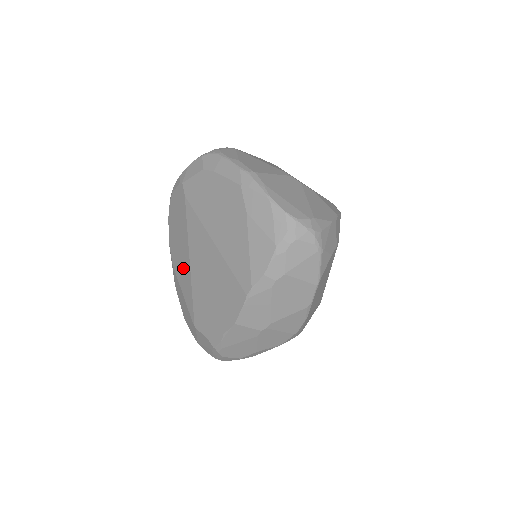
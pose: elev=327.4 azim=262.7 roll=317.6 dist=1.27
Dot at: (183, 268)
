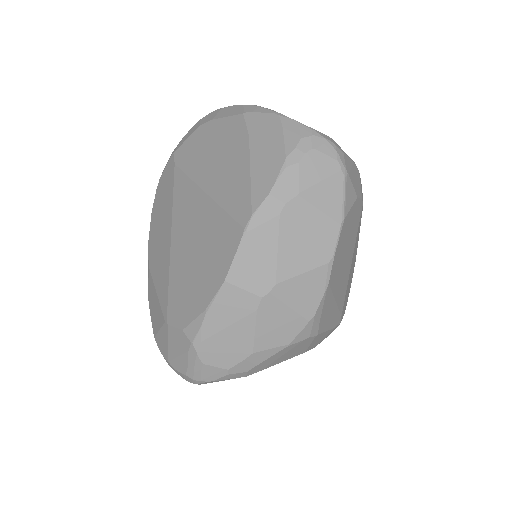
Dot at: (161, 255)
